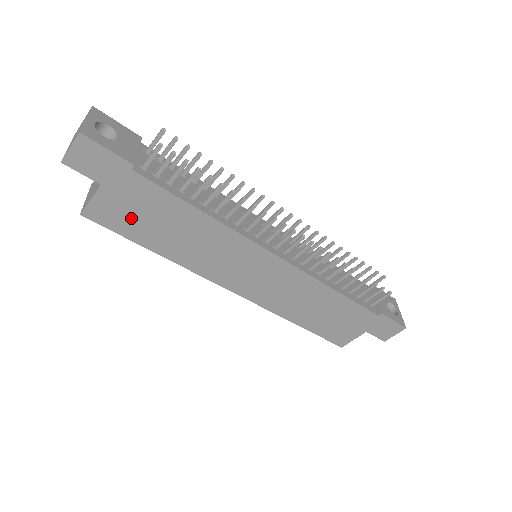
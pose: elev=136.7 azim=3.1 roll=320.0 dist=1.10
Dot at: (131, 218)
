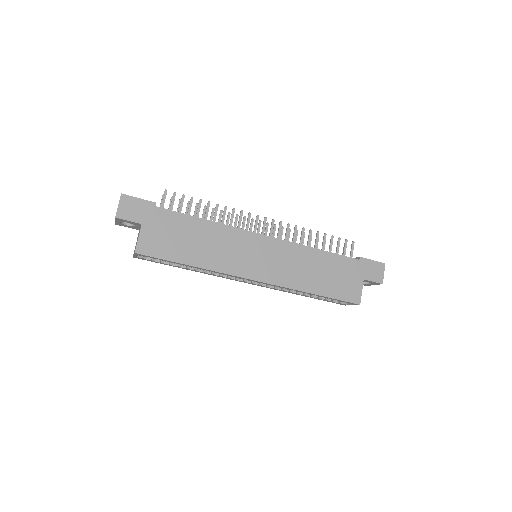
Dot at: (166, 243)
